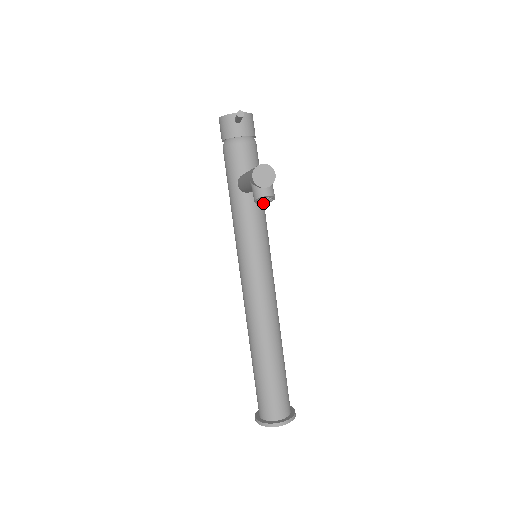
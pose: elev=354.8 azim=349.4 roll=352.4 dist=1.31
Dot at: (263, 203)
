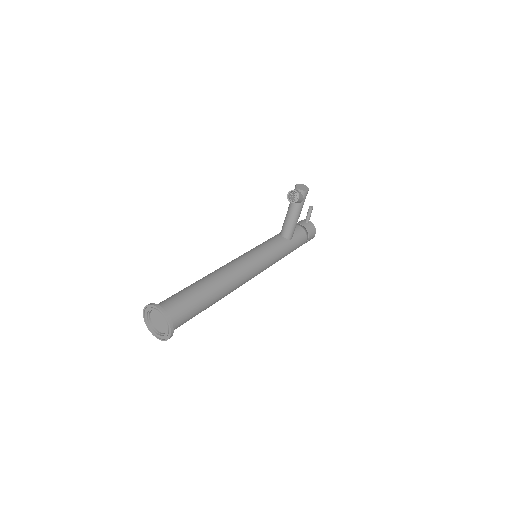
Dot at: (290, 201)
